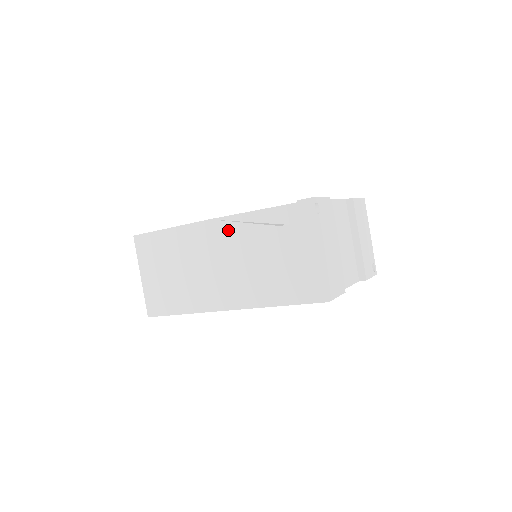
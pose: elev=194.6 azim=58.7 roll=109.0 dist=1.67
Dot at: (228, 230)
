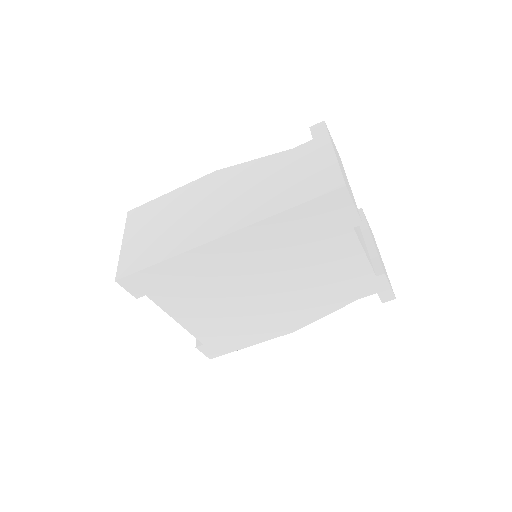
Dot at: (235, 171)
